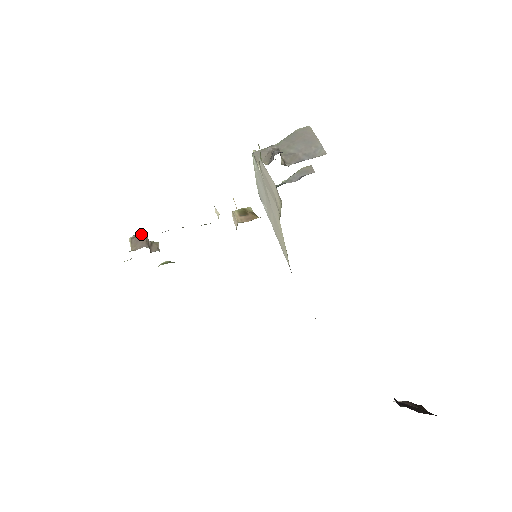
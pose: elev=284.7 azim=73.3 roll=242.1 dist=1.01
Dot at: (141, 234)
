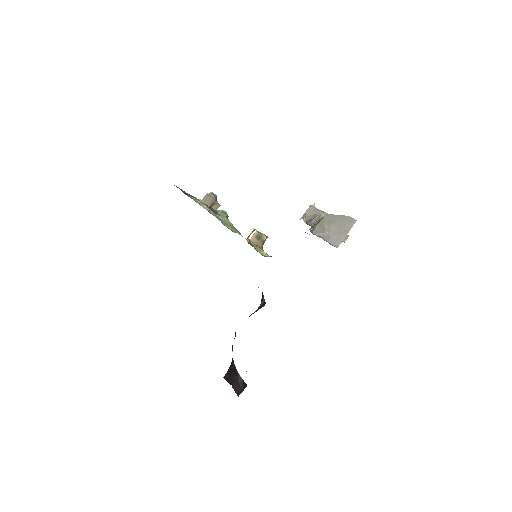
Dot at: (213, 196)
